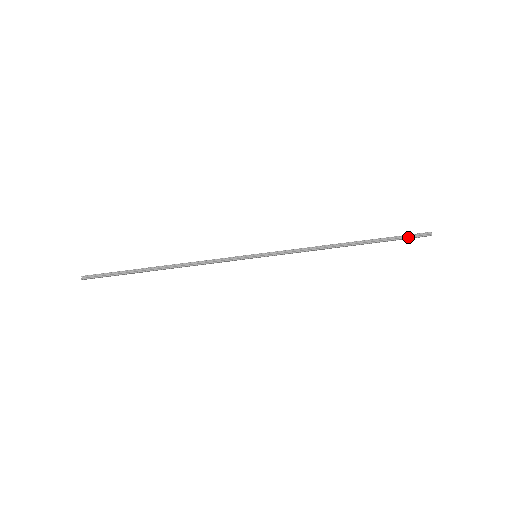
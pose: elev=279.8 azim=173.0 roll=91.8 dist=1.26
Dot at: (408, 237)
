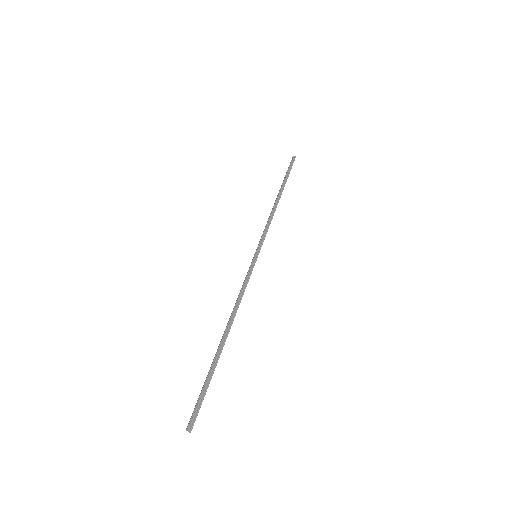
Dot at: (291, 167)
